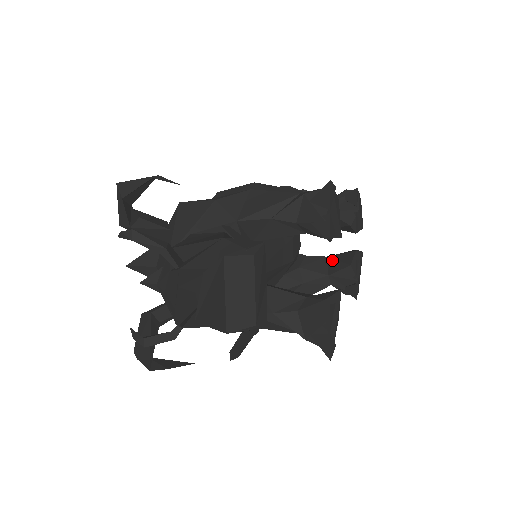
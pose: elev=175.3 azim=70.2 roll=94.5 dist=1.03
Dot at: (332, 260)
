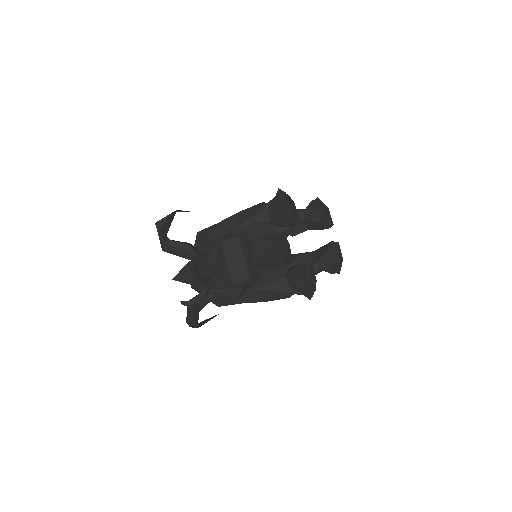
Dot at: (316, 252)
